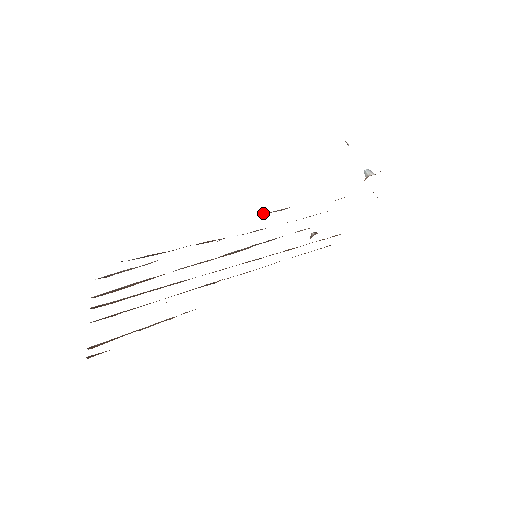
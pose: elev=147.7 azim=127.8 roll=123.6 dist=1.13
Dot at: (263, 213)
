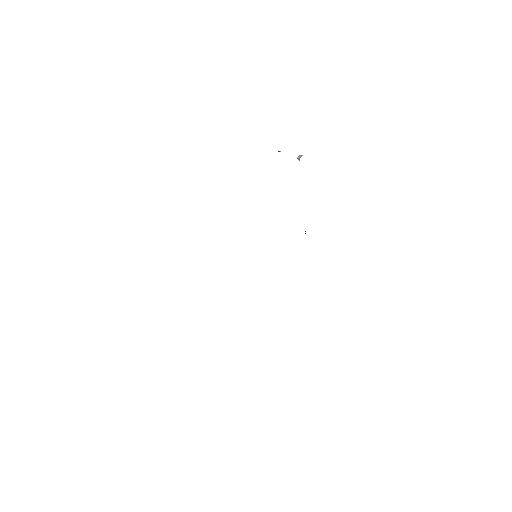
Dot at: occluded
